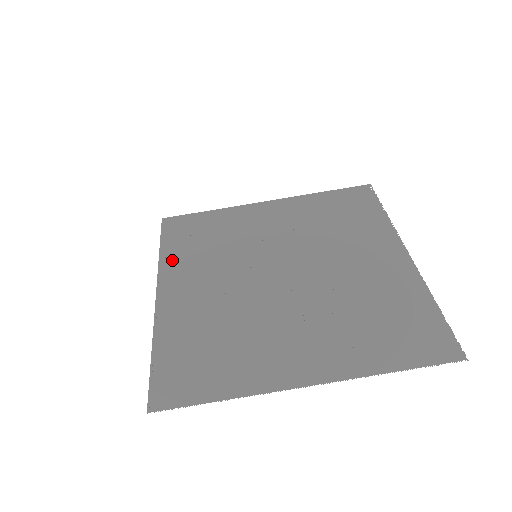
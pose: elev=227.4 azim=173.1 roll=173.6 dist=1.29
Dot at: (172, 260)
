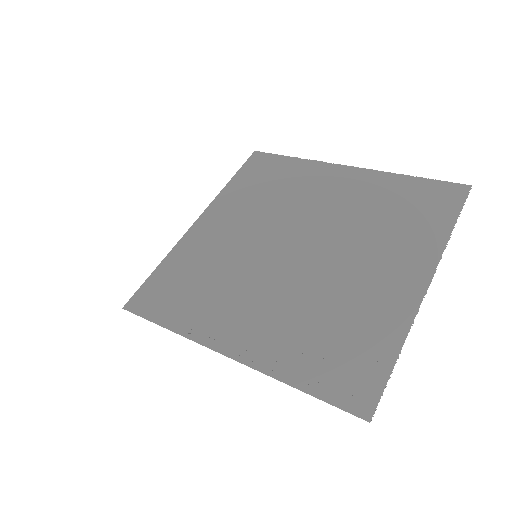
Dot at: (192, 323)
